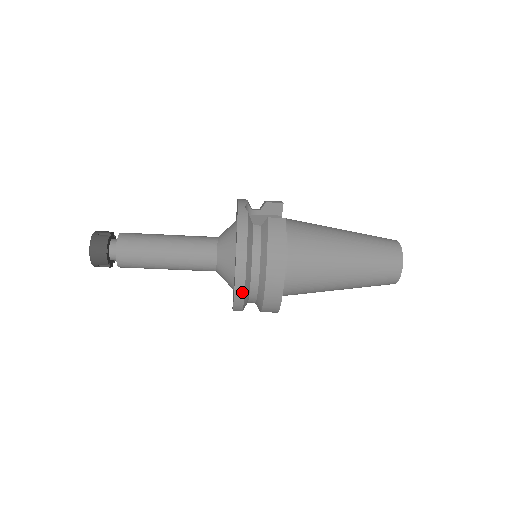
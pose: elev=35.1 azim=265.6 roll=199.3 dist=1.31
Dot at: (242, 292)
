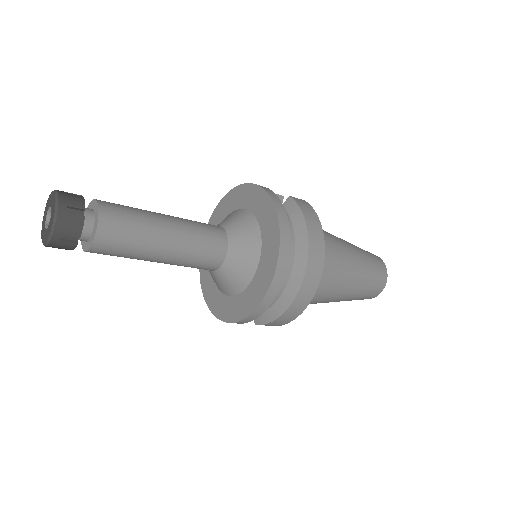
Dot at: (283, 273)
